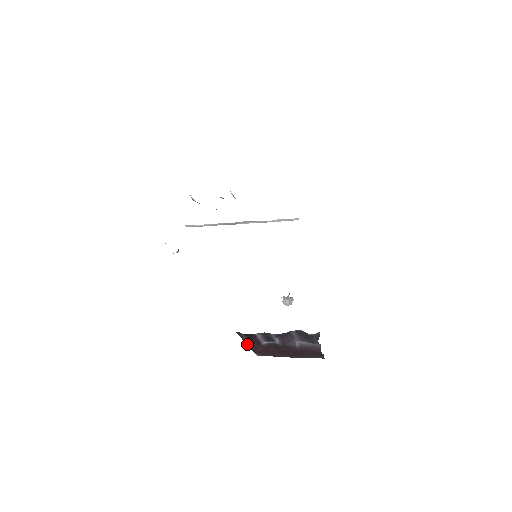
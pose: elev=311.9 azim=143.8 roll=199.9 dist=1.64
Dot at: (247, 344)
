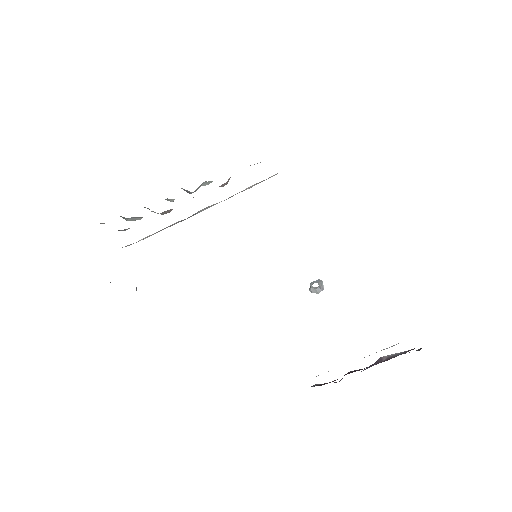
Dot at: occluded
